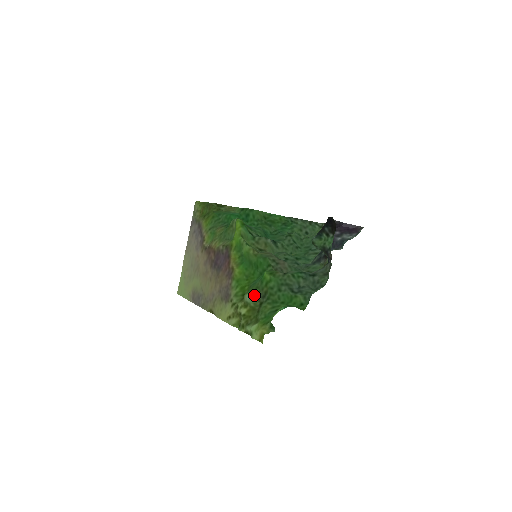
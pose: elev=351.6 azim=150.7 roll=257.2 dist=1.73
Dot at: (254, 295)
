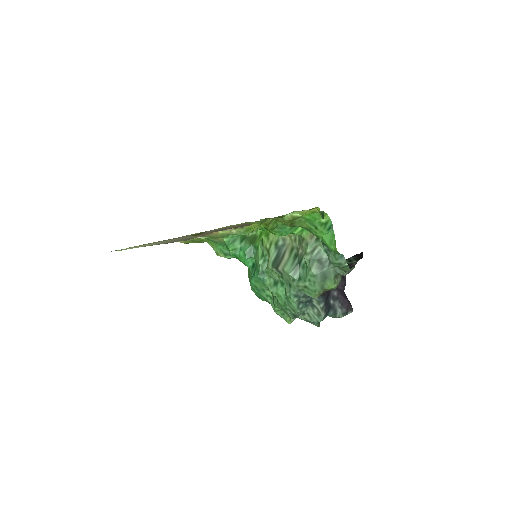
Dot at: occluded
